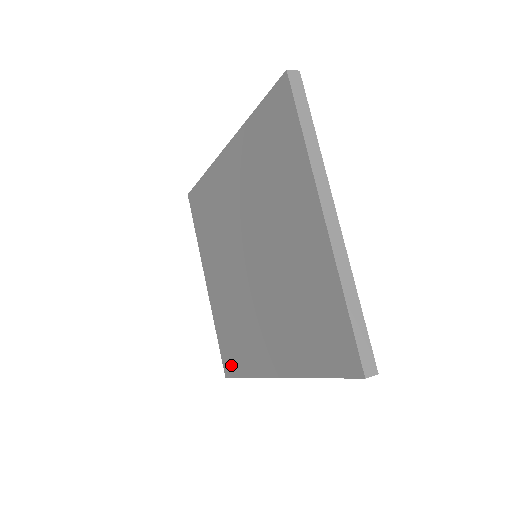
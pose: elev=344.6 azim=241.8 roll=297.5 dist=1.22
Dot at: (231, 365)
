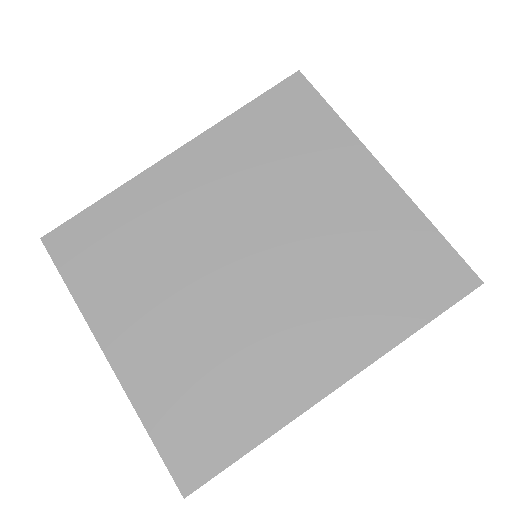
Dot at: (206, 456)
